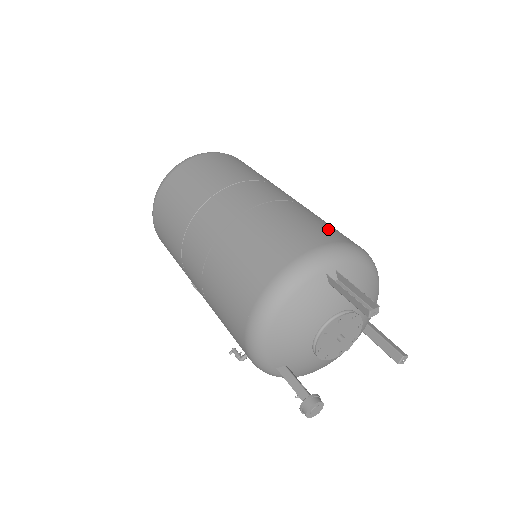
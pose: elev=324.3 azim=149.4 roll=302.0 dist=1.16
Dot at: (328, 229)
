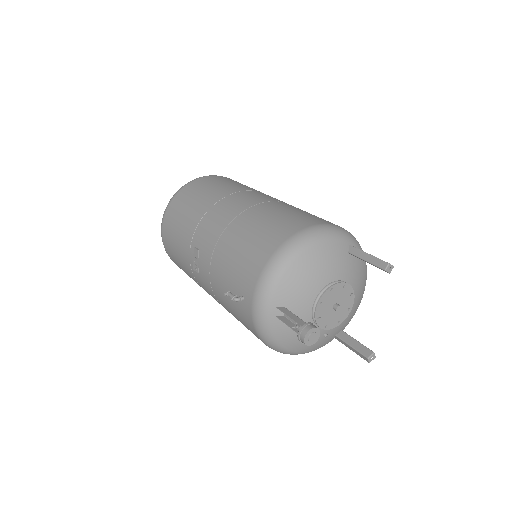
Dot at: occluded
